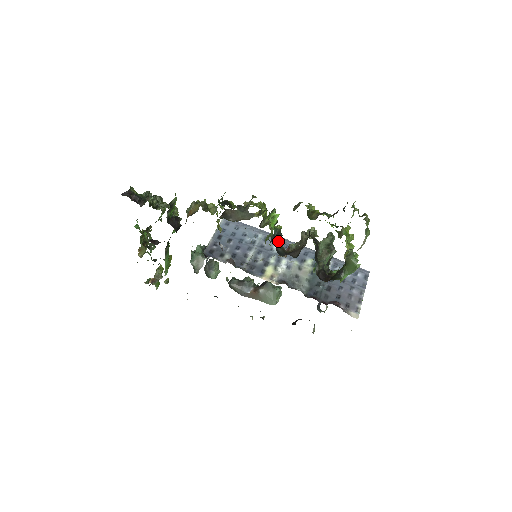
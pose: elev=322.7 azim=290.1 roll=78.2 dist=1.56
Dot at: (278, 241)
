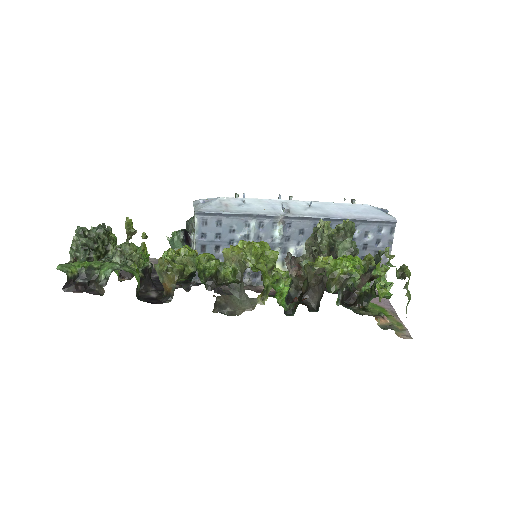
Dot at: (277, 223)
